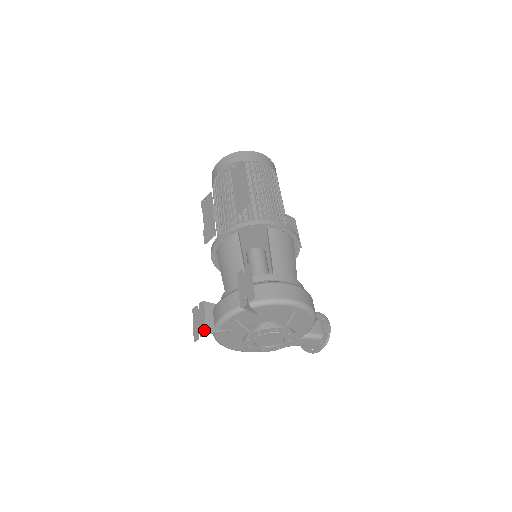
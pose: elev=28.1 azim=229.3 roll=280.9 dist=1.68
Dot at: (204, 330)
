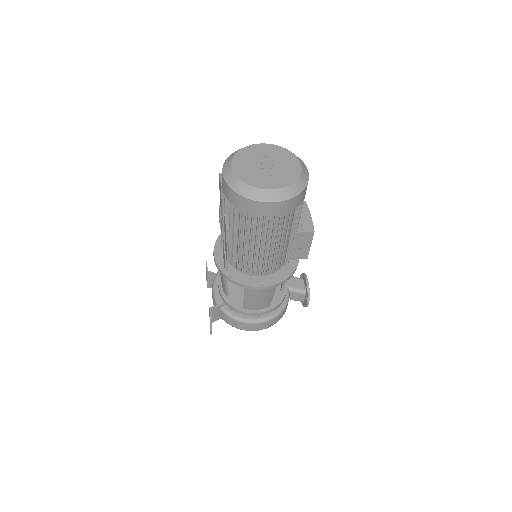
Dot at: (207, 286)
